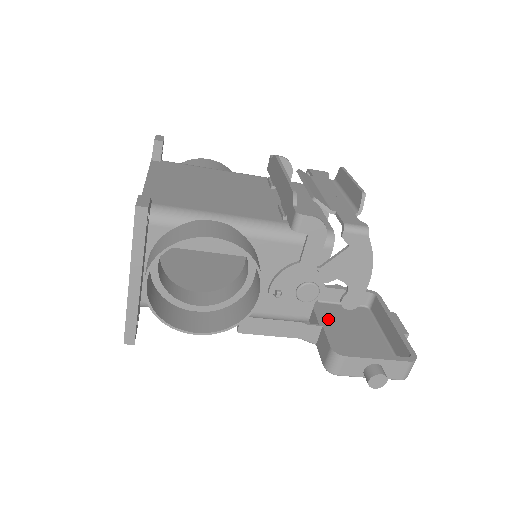
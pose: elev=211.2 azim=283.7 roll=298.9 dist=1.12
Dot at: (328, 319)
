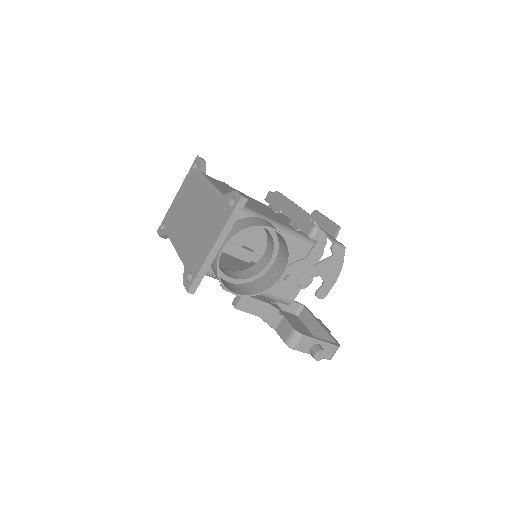
Dot at: occluded
